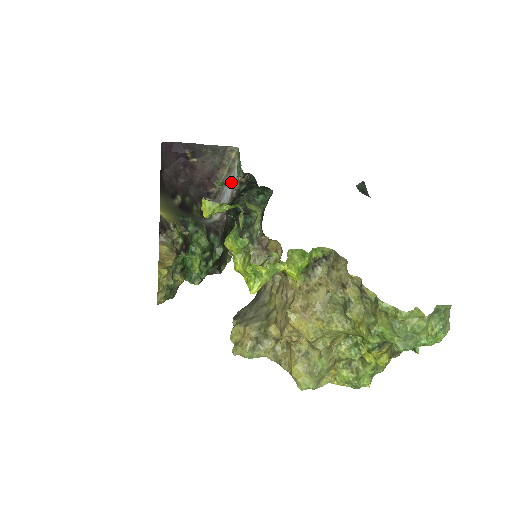
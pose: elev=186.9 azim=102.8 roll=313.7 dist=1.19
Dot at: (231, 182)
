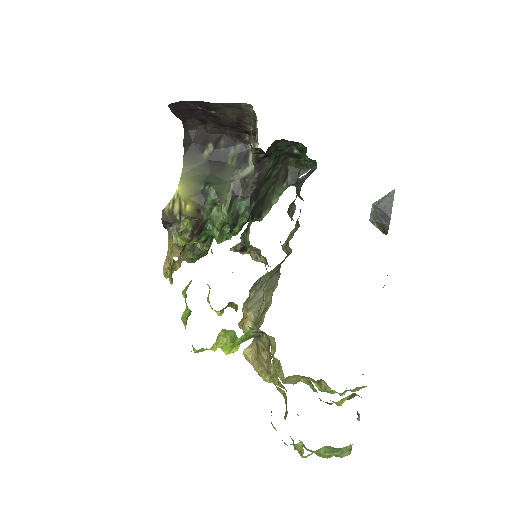
Dot at: (256, 138)
